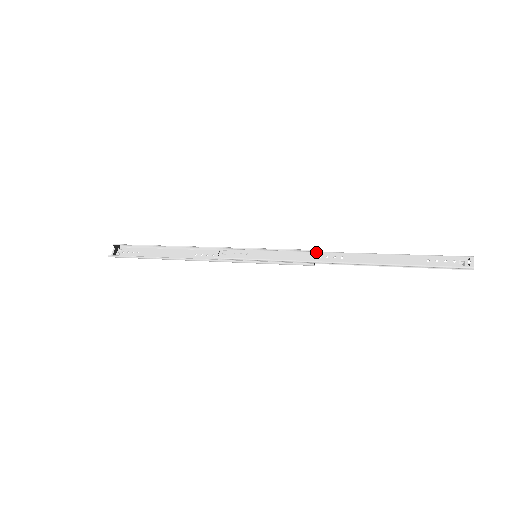
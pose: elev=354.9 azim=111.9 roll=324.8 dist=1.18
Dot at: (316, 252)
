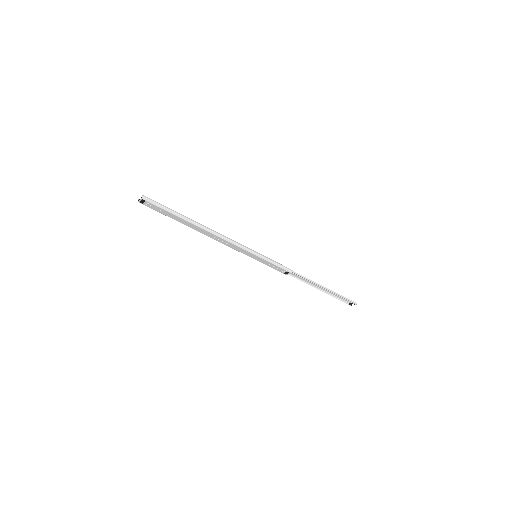
Dot at: occluded
